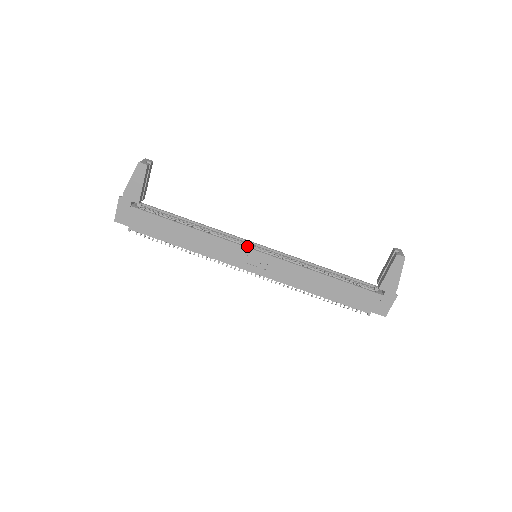
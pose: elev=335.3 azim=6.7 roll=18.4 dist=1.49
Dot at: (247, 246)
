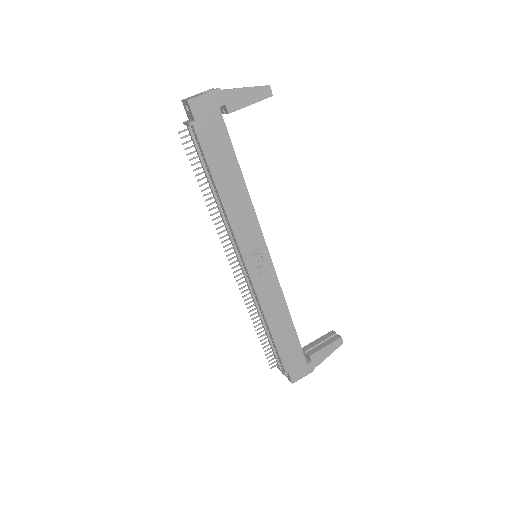
Dot at: occluded
